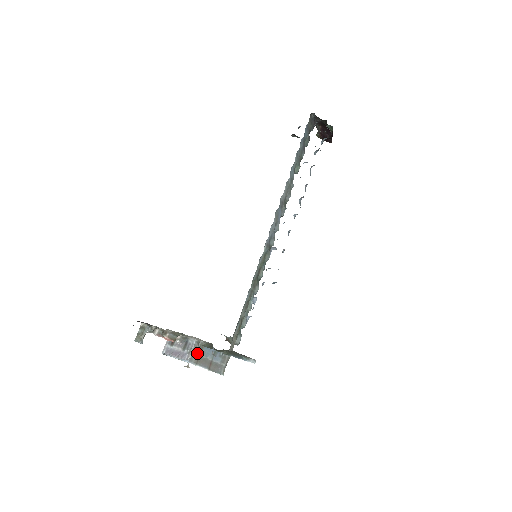
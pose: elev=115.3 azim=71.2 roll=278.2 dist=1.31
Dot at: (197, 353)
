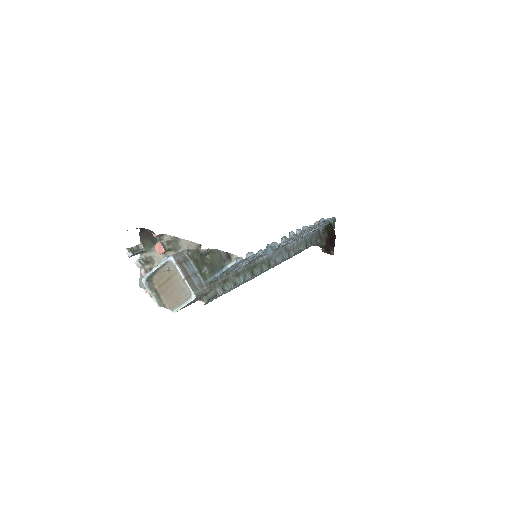
Dot at: (181, 258)
